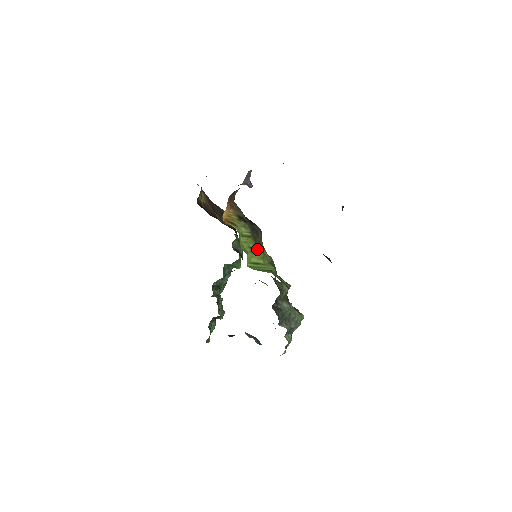
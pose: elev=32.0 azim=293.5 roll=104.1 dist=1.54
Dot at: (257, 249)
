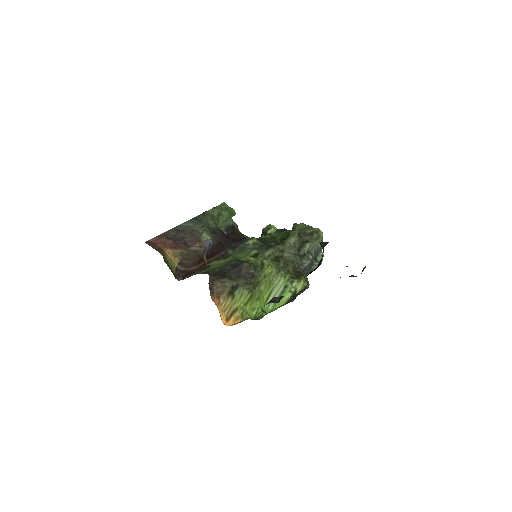
Dot at: (261, 287)
